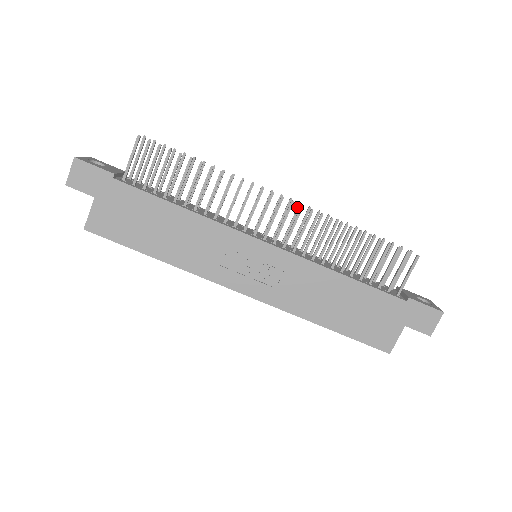
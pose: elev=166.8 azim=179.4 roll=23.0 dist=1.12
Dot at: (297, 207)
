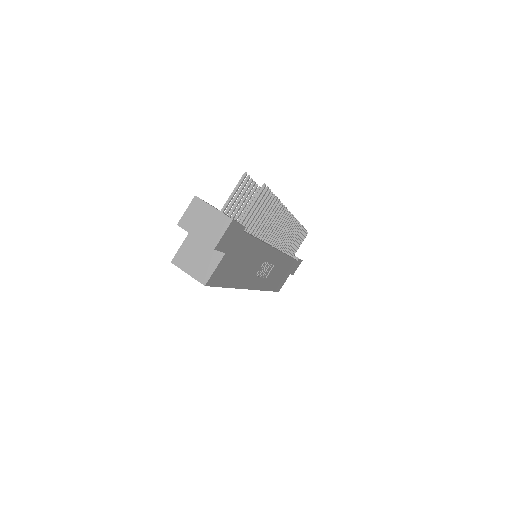
Dot at: occluded
